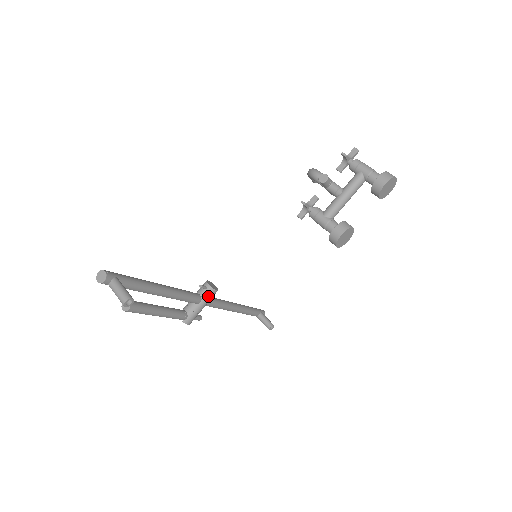
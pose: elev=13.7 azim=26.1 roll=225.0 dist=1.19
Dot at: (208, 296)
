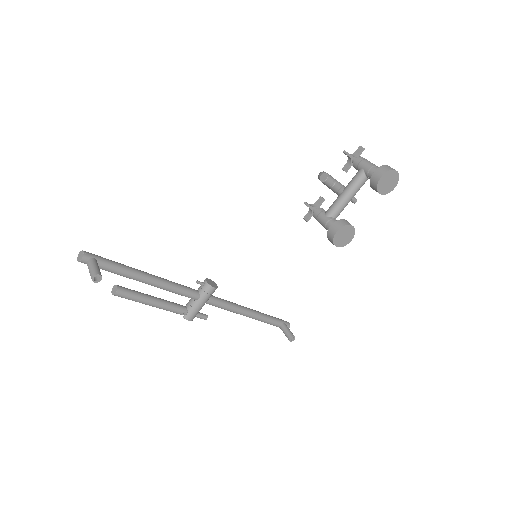
Dot at: (206, 293)
